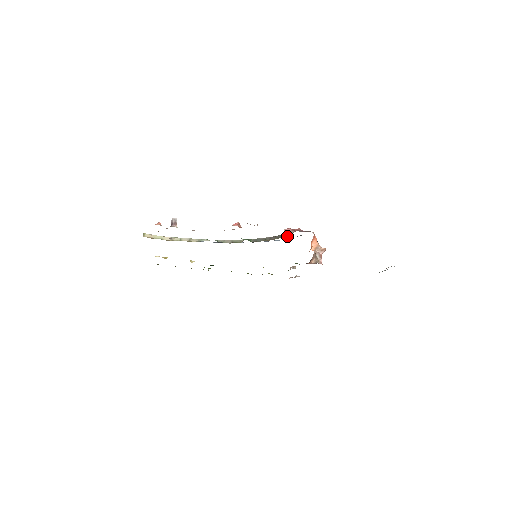
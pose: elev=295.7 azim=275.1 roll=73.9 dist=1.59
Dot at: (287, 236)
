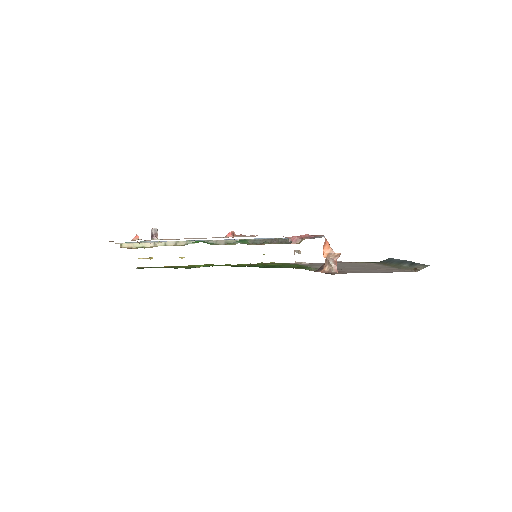
Dot at: occluded
